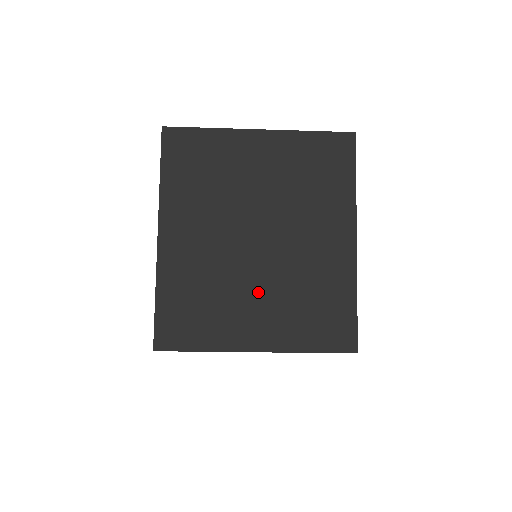
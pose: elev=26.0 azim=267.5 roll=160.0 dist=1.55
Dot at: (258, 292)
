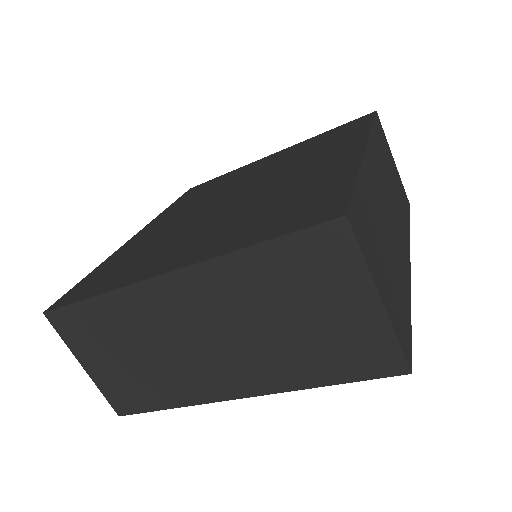
Dot at: (209, 226)
